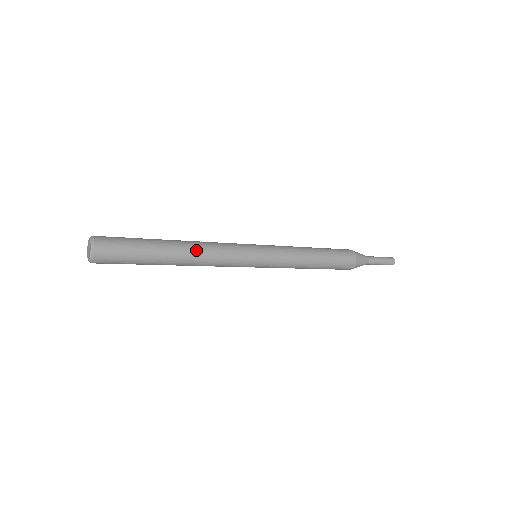
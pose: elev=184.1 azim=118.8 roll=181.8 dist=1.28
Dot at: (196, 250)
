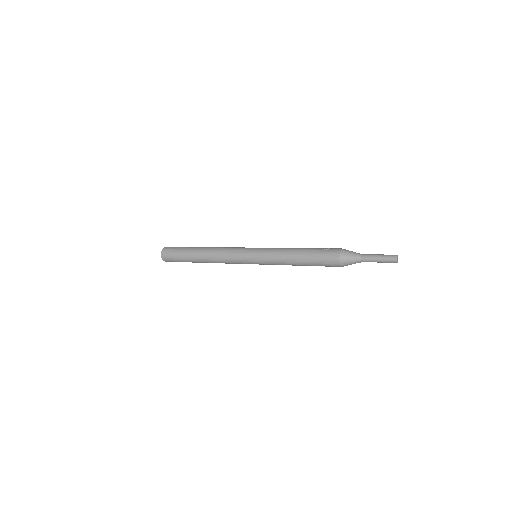
Dot at: (210, 255)
